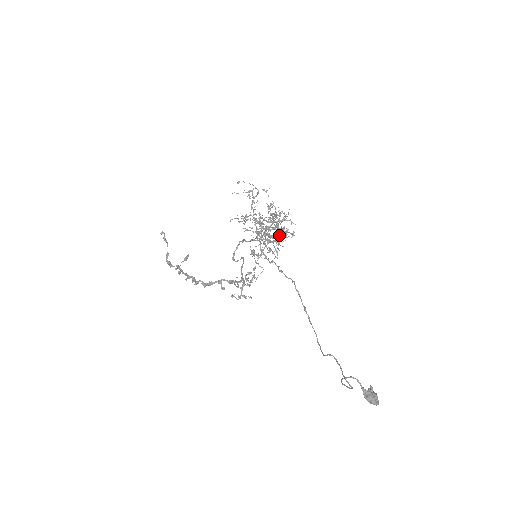
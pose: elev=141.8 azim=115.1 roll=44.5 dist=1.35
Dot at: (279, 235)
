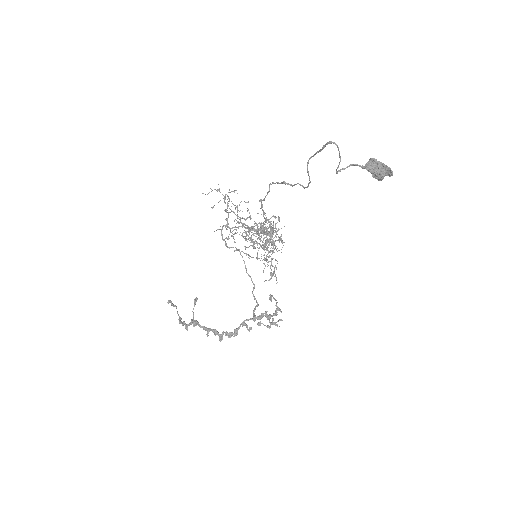
Dot at: occluded
